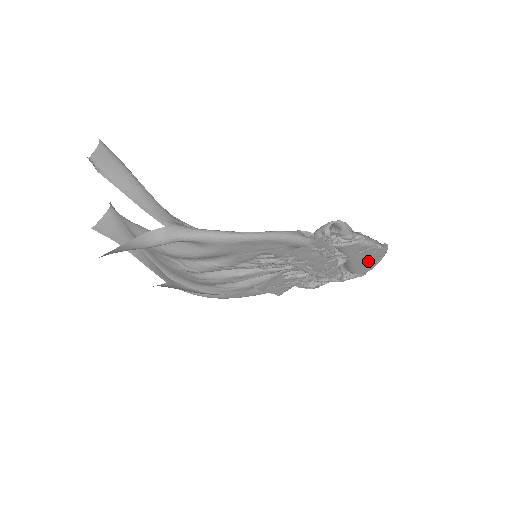
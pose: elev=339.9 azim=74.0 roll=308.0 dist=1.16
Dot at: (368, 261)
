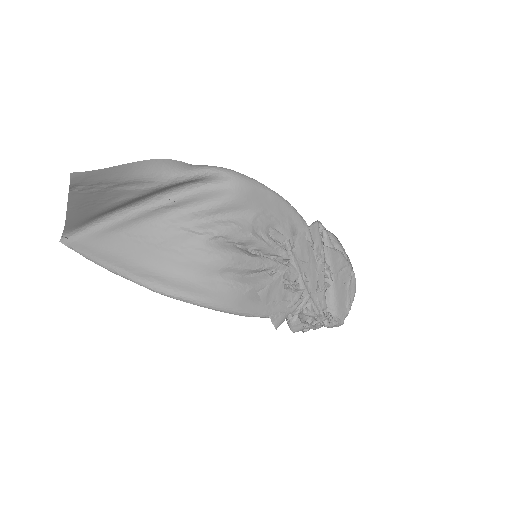
Dot at: (346, 294)
